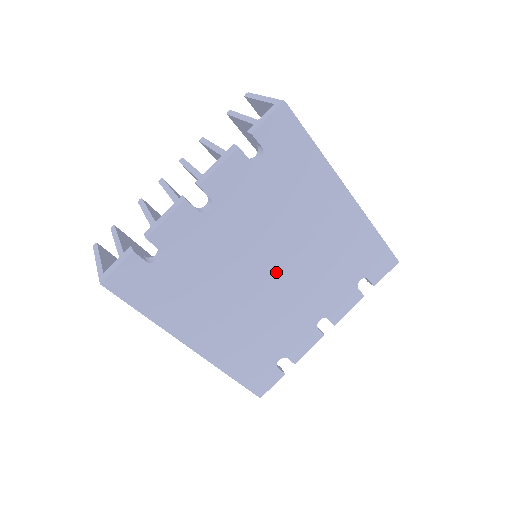
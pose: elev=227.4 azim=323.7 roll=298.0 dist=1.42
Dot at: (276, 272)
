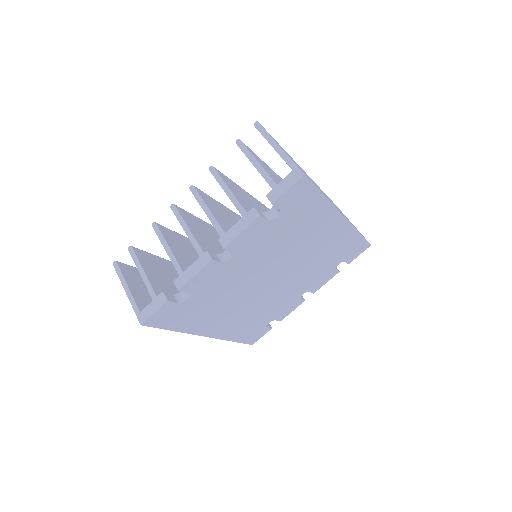
Dot at: (276, 279)
